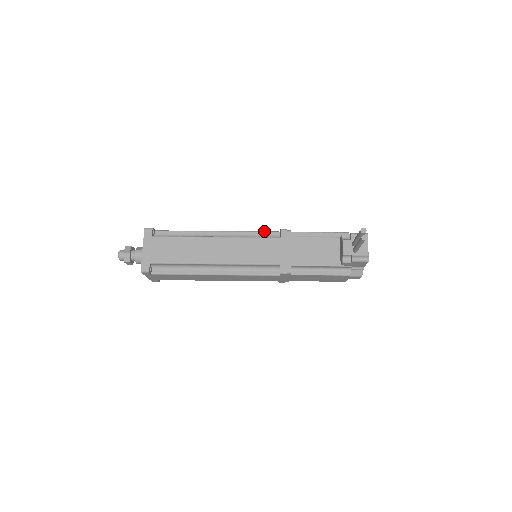
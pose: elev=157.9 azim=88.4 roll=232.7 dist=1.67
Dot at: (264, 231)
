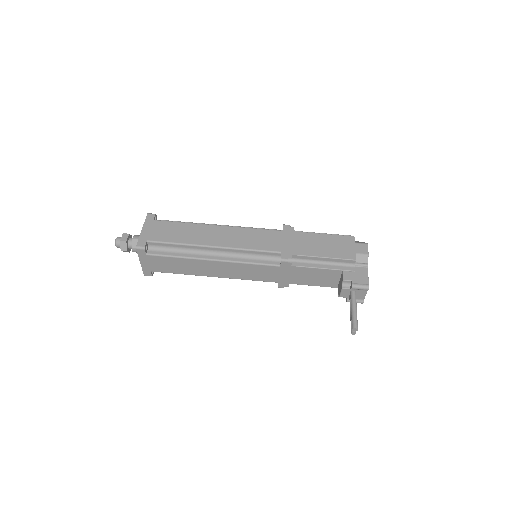
Dot at: (264, 251)
